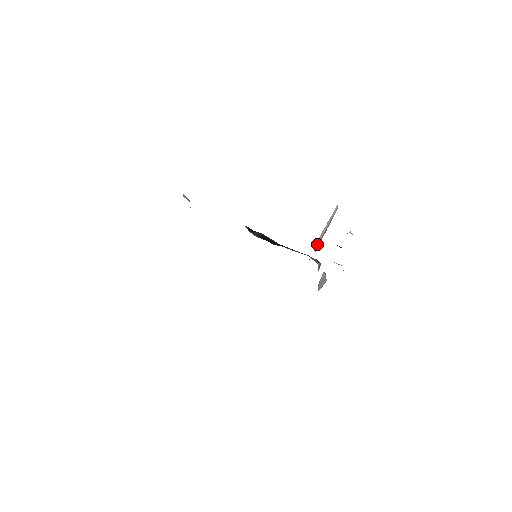
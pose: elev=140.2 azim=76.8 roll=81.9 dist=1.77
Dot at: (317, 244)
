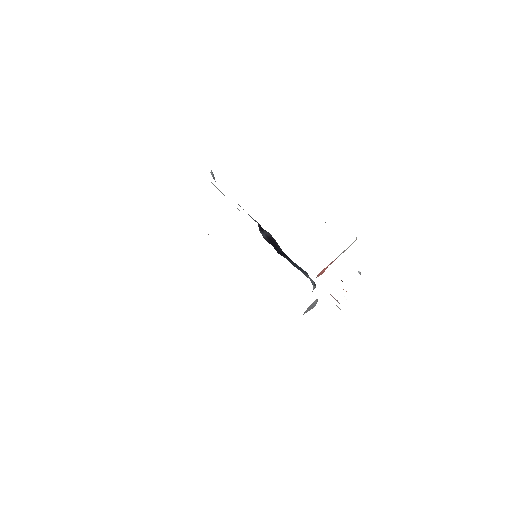
Dot at: (322, 271)
